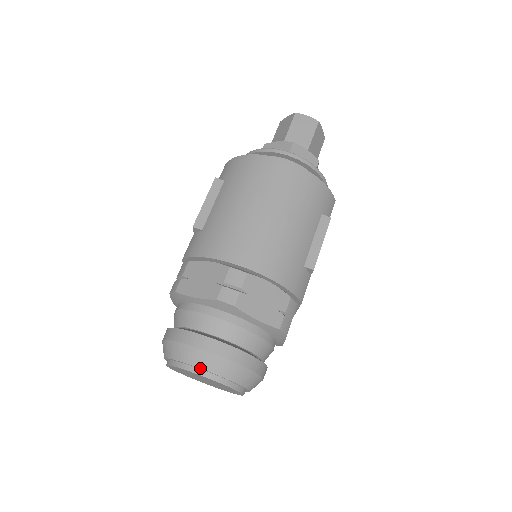
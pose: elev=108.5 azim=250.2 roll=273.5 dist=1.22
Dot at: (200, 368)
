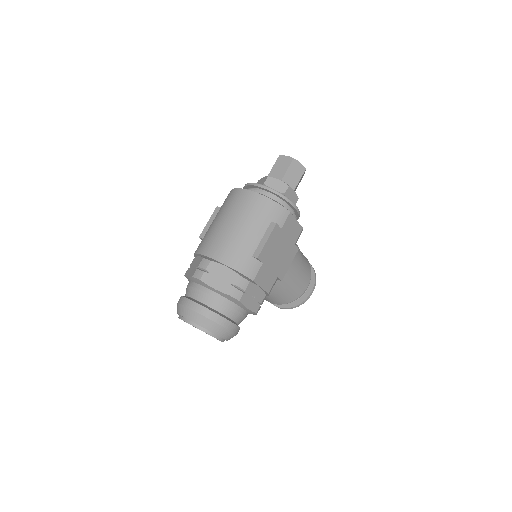
Dot at: (184, 317)
